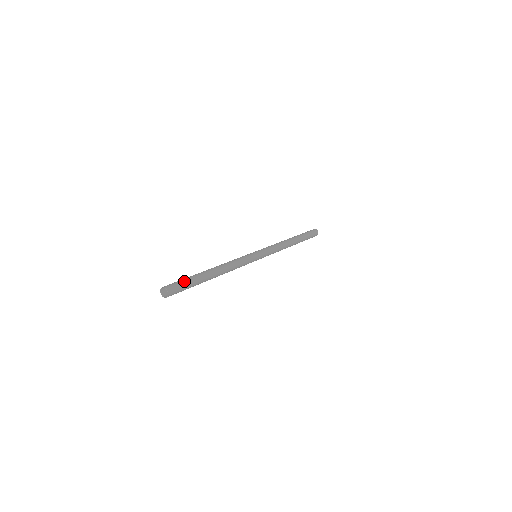
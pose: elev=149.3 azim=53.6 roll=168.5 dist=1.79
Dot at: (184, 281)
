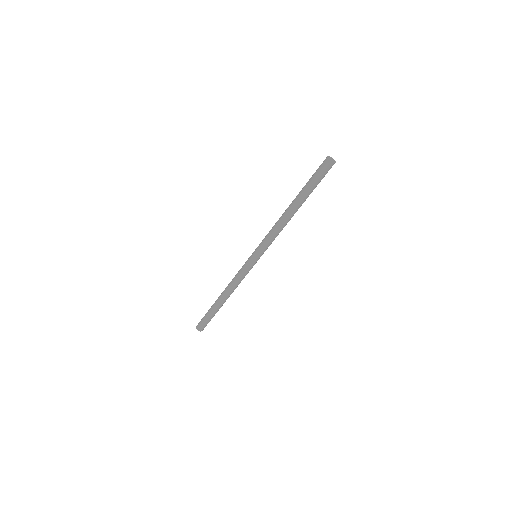
Dot at: (206, 320)
